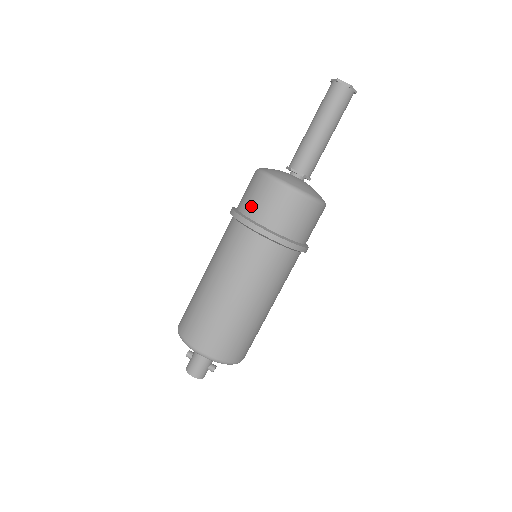
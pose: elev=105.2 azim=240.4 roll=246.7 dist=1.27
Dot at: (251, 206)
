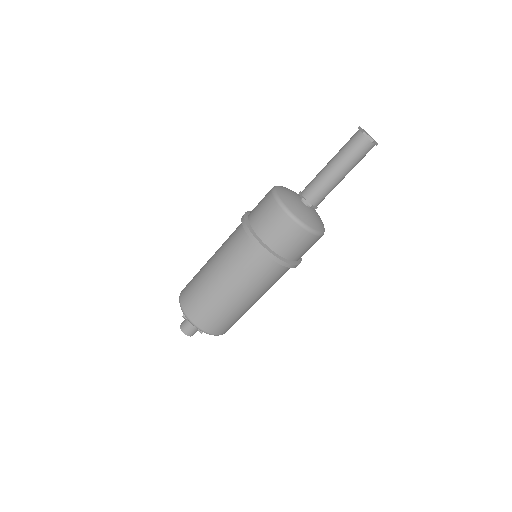
Dot at: (260, 224)
